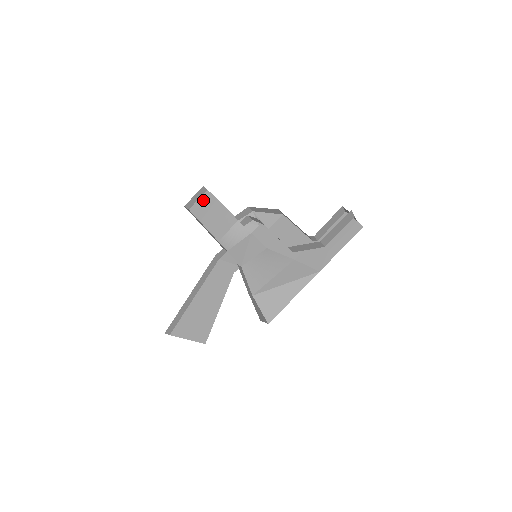
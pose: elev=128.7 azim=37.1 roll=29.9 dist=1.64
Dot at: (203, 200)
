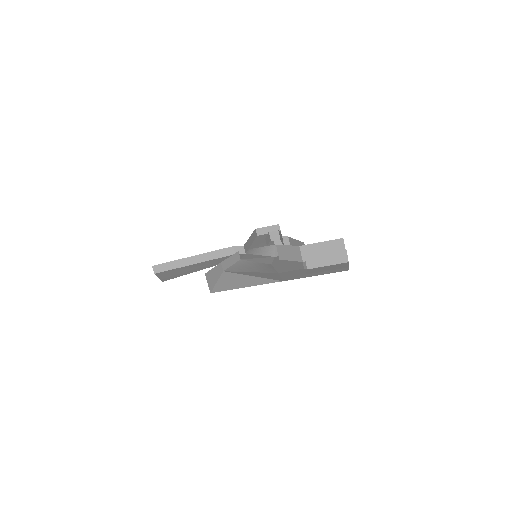
Dot at: occluded
